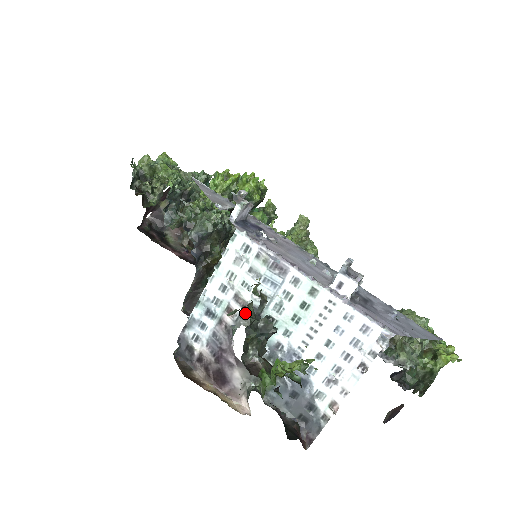
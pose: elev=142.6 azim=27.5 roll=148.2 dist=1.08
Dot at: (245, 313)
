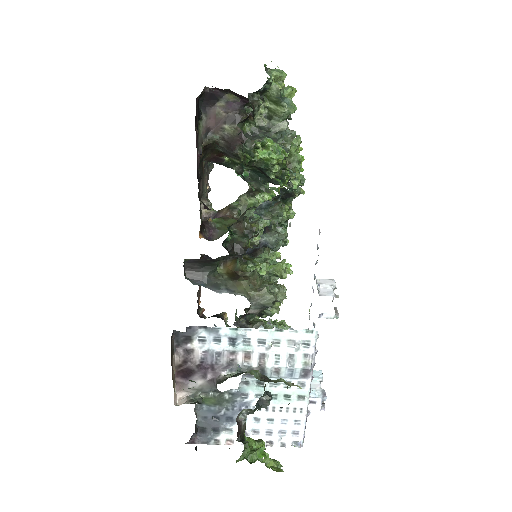
Dot at: (255, 369)
